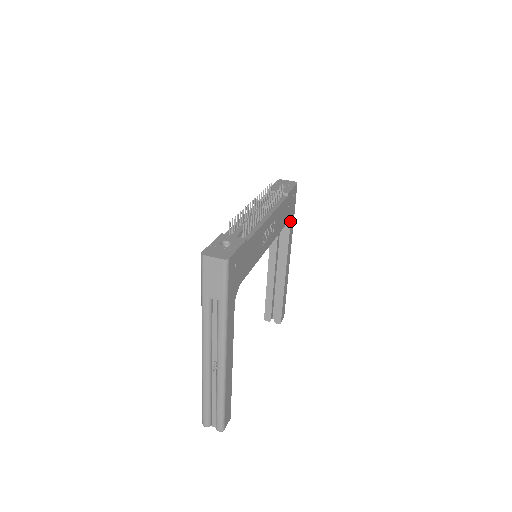
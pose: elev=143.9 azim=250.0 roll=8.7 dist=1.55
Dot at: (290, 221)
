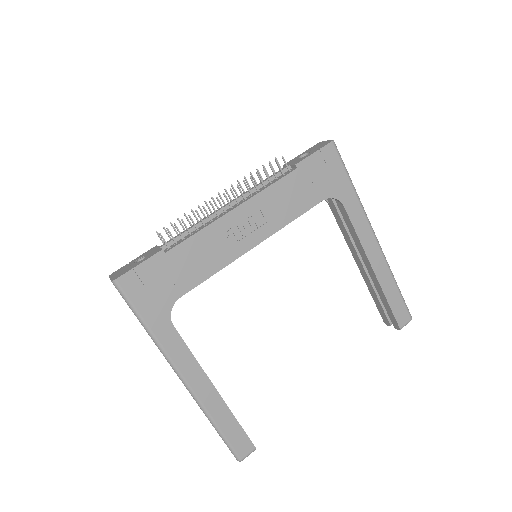
Dot at: (337, 195)
